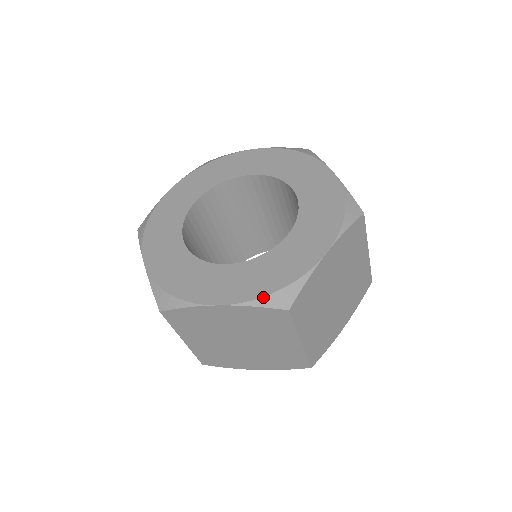
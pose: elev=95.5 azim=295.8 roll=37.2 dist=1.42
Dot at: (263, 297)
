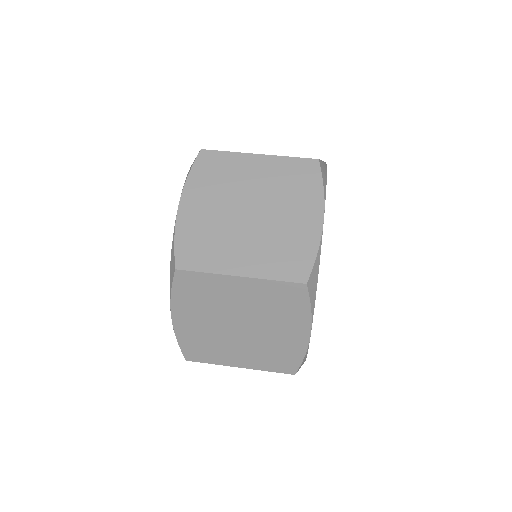
Dot at: occluded
